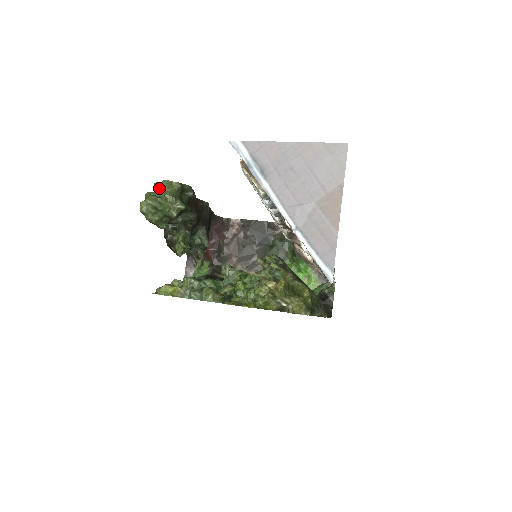
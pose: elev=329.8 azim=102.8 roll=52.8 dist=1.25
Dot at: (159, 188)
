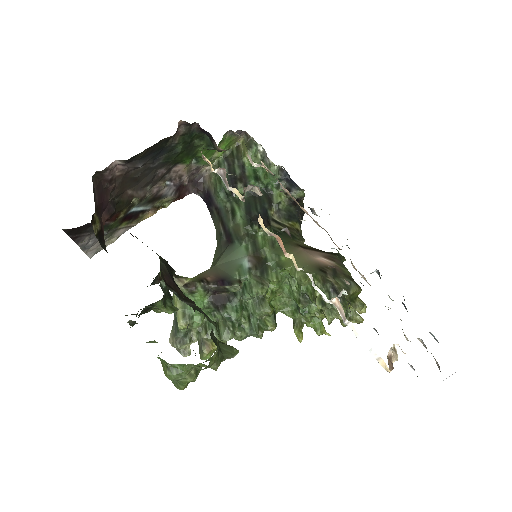
Dot at: (187, 366)
